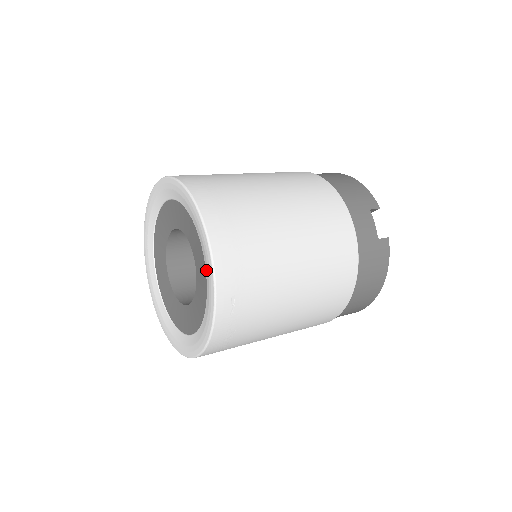
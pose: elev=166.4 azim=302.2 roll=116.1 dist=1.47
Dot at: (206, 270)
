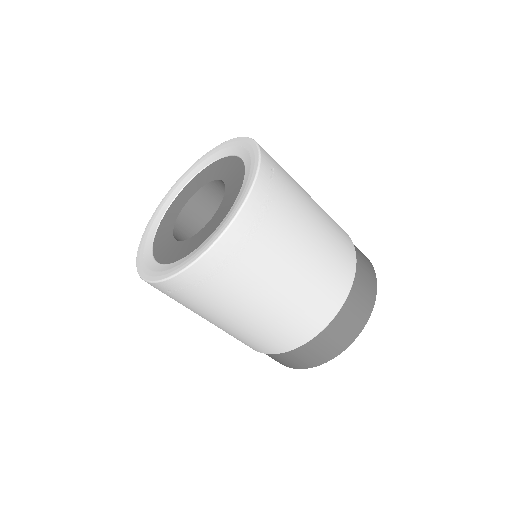
Dot at: (245, 158)
